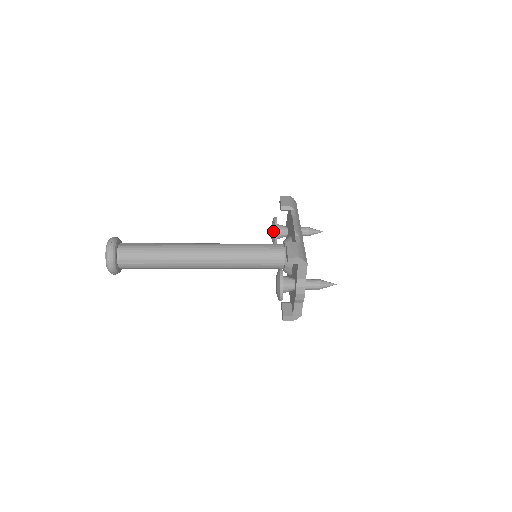
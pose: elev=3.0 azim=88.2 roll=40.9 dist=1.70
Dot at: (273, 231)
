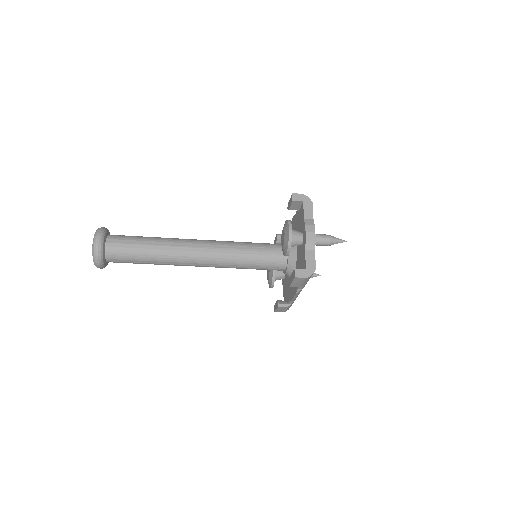
Dot at: occluded
